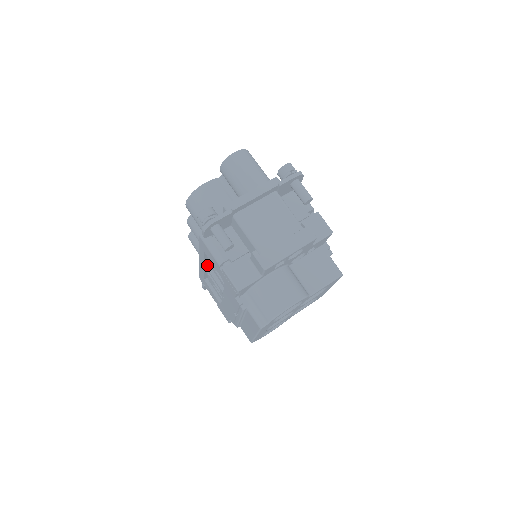
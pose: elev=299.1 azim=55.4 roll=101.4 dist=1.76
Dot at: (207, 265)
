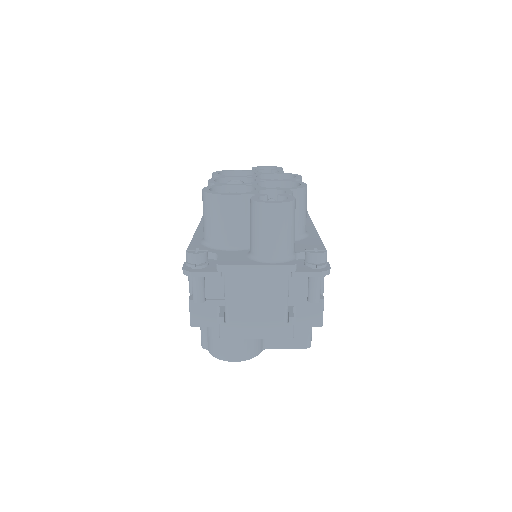
Dot at: occluded
